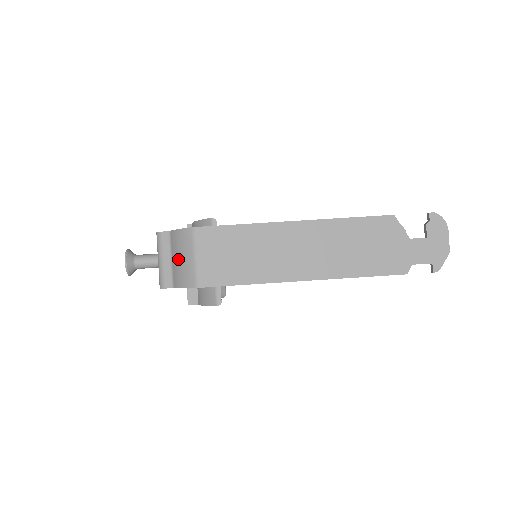
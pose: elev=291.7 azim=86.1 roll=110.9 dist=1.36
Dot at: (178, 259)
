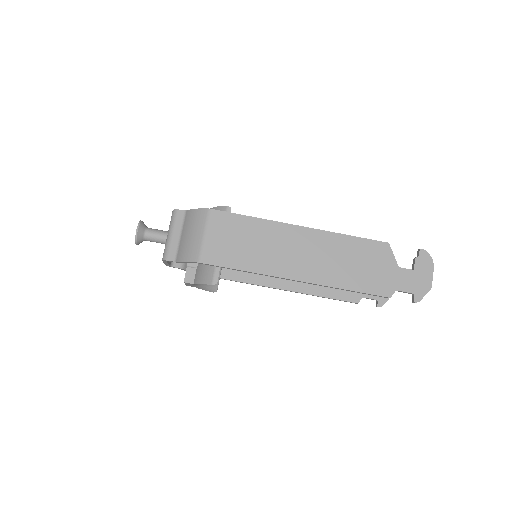
Dot at: (187, 235)
